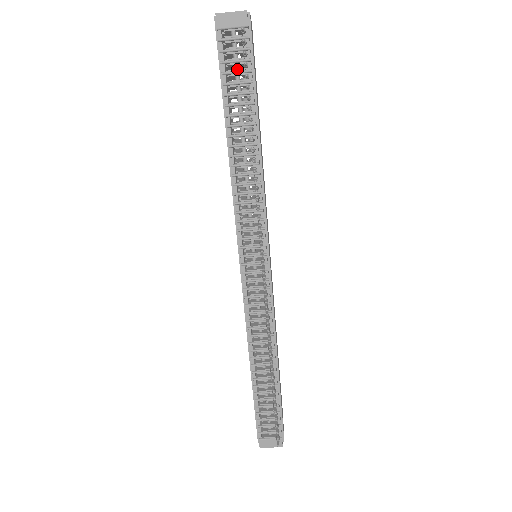
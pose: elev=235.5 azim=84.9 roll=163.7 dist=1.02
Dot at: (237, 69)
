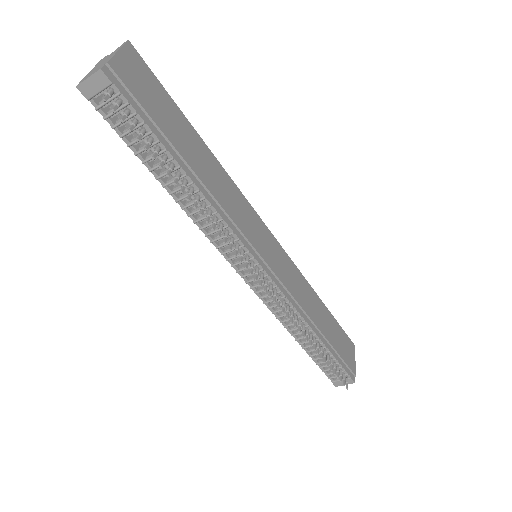
Dot at: occluded
